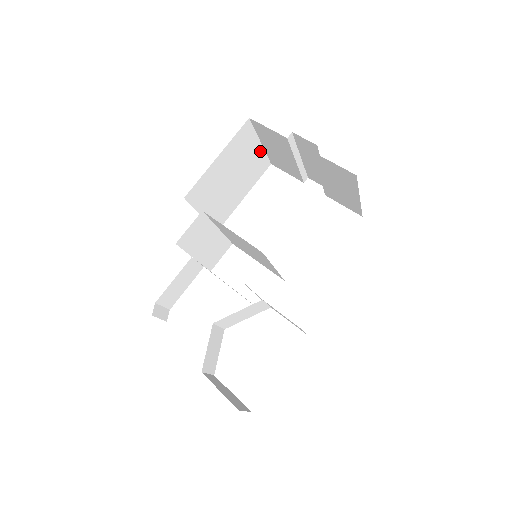
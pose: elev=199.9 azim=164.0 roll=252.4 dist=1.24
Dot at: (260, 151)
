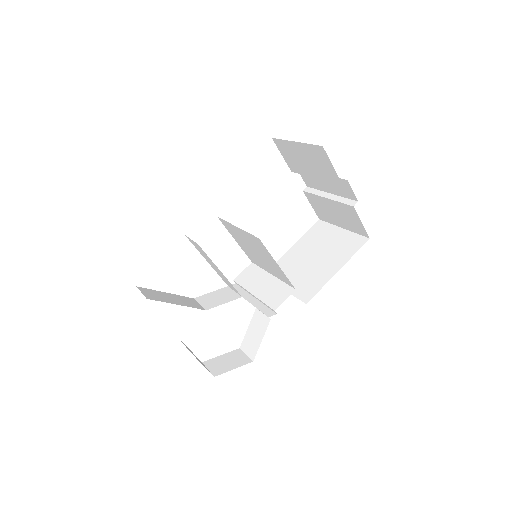
Dot at: occluded
